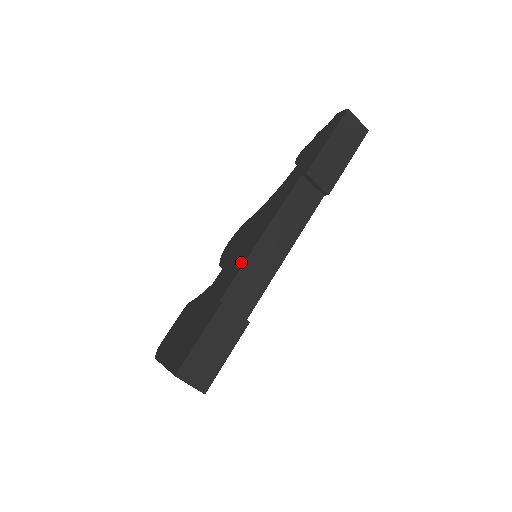
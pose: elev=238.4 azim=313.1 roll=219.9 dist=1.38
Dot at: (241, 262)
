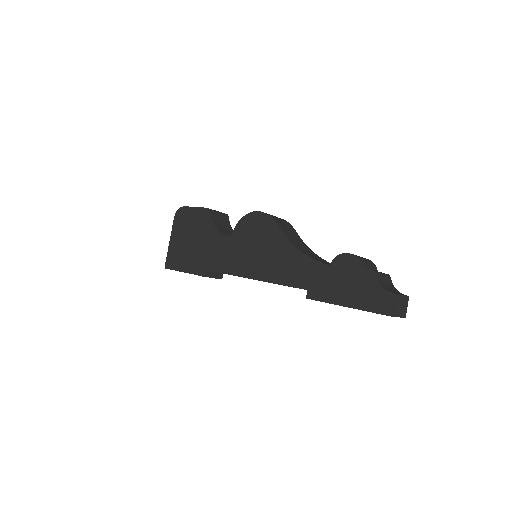
Dot at: (230, 269)
